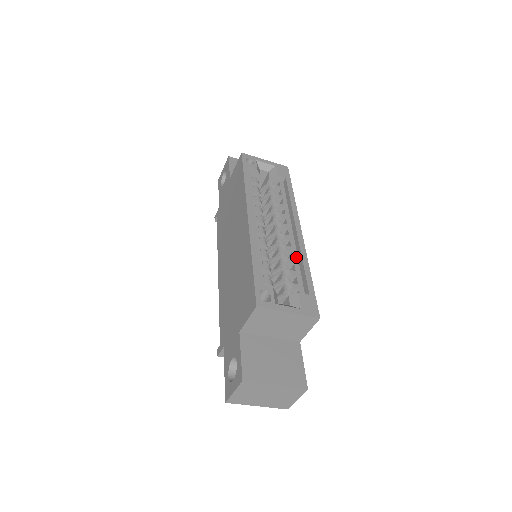
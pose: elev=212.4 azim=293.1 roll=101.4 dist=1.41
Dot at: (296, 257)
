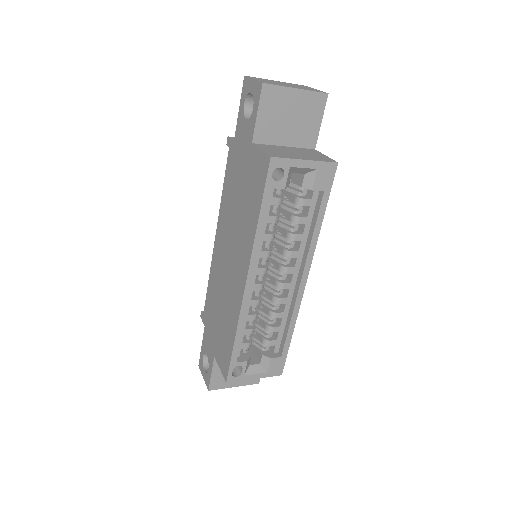
Dot at: (287, 310)
